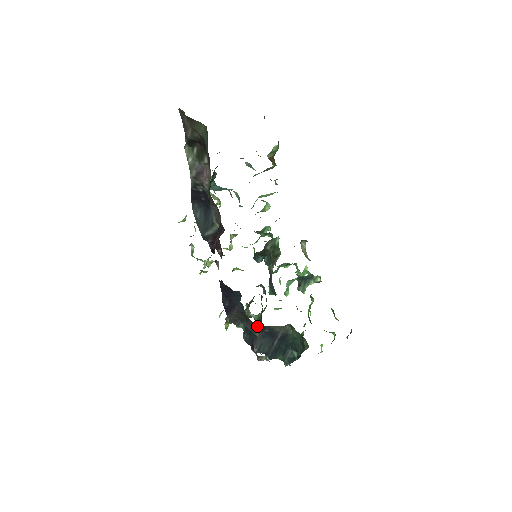
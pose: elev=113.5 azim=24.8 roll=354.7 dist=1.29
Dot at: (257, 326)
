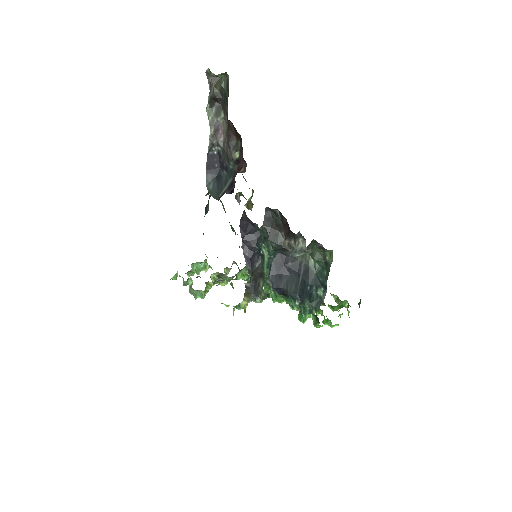
Dot at: (280, 260)
